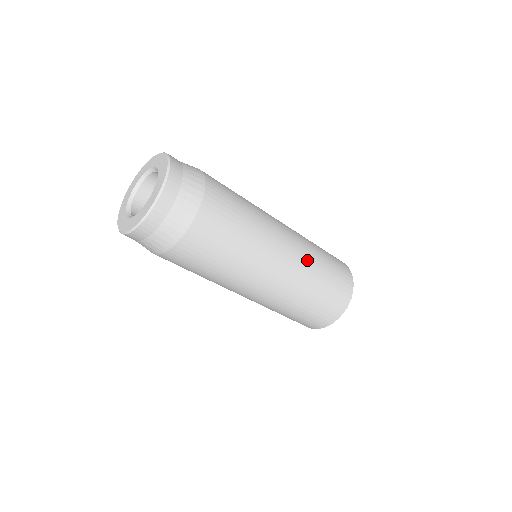
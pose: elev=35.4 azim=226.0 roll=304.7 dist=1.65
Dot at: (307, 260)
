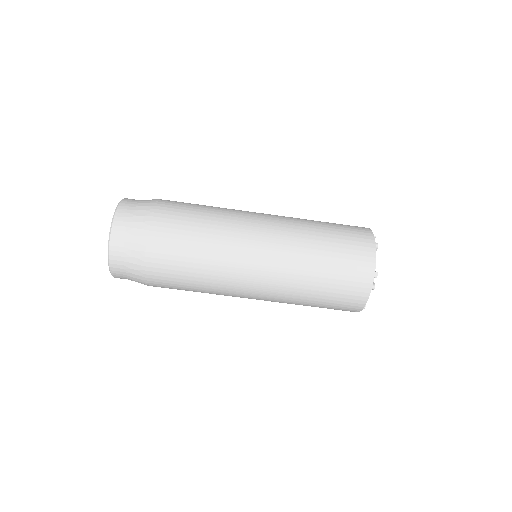
Dot at: (293, 253)
